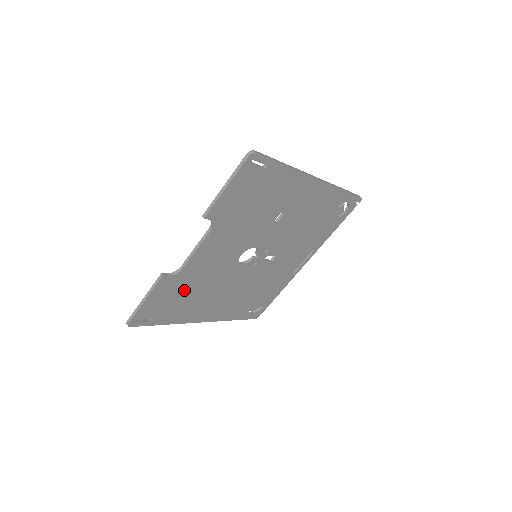
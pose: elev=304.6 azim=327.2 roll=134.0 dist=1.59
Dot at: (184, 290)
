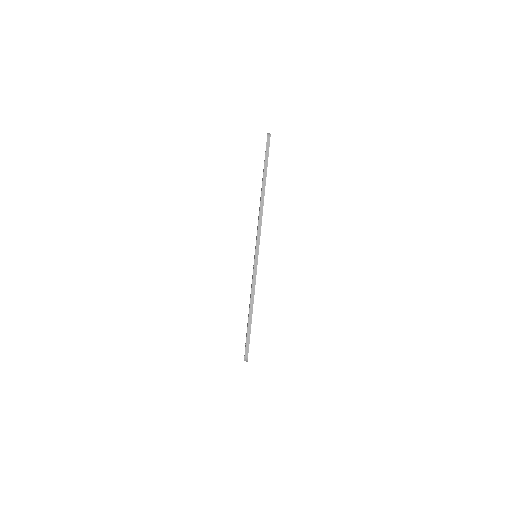
Dot at: occluded
